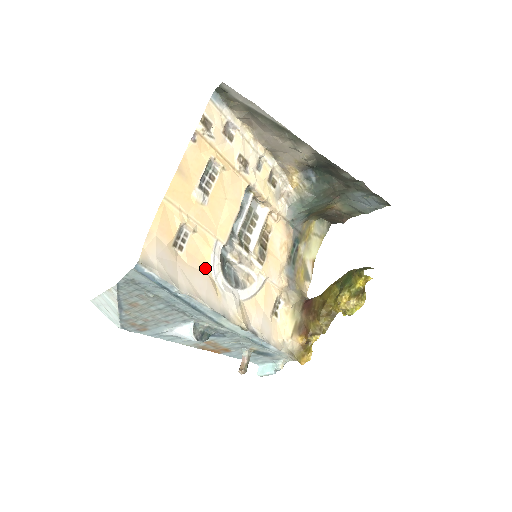
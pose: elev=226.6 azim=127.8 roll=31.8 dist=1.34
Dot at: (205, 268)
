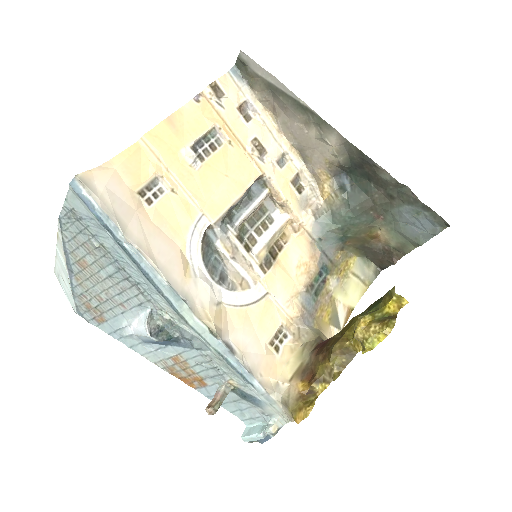
Dot at: (177, 239)
